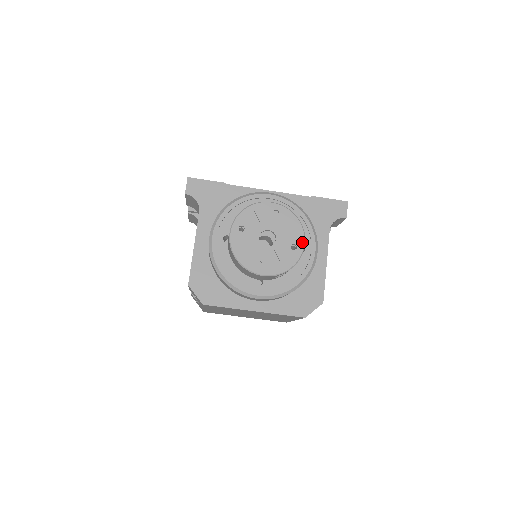
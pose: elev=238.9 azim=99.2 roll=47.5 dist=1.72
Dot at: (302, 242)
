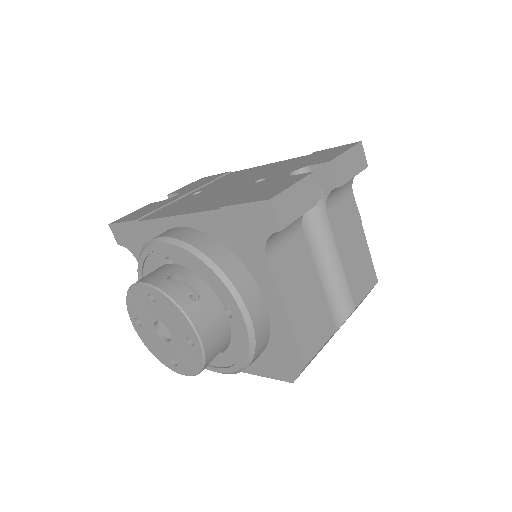
Dot at: (194, 335)
